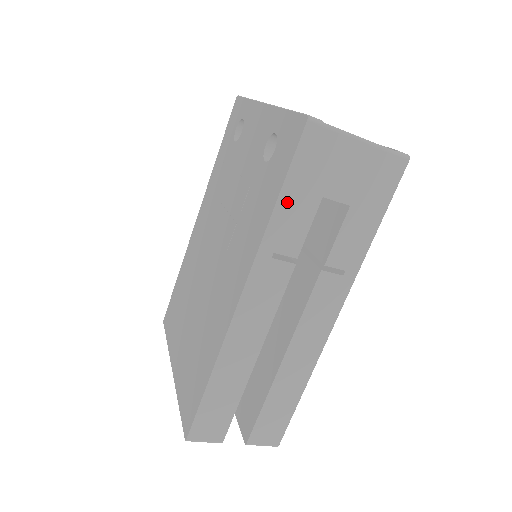
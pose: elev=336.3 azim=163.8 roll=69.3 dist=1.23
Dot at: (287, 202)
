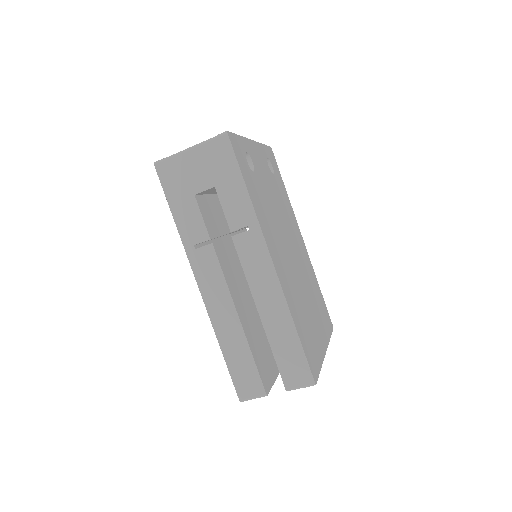
Dot at: (178, 213)
